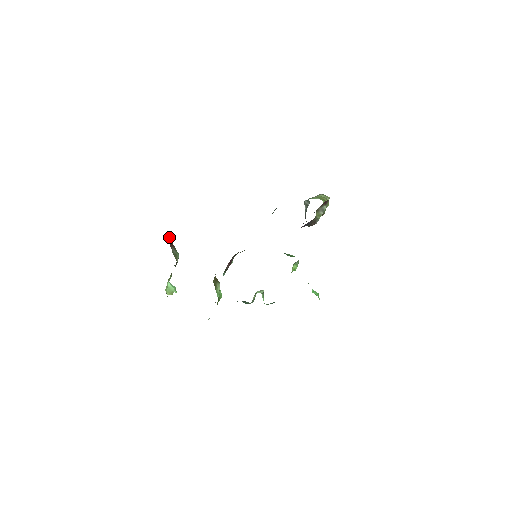
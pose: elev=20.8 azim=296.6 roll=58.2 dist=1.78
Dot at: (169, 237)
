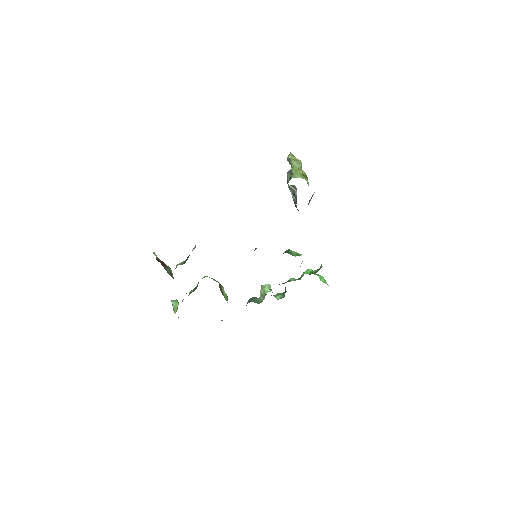
Dot at: (156, 255)
